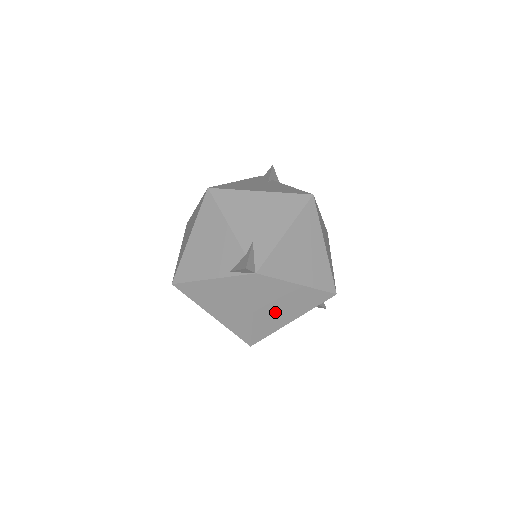
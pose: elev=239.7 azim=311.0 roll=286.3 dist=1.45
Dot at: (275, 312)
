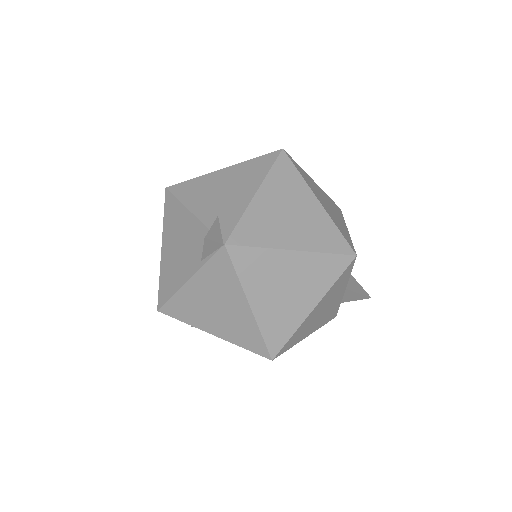
Dot at: (281, 300)
